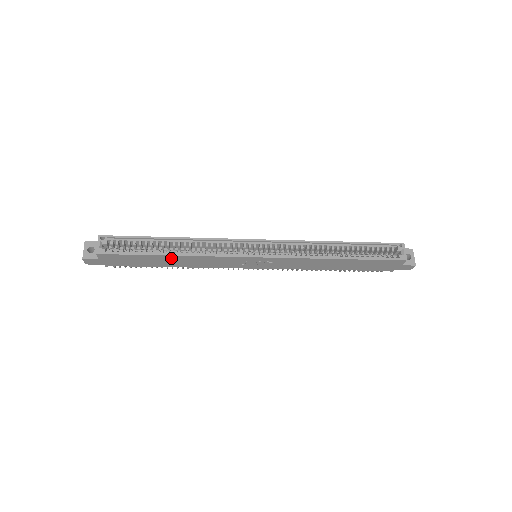
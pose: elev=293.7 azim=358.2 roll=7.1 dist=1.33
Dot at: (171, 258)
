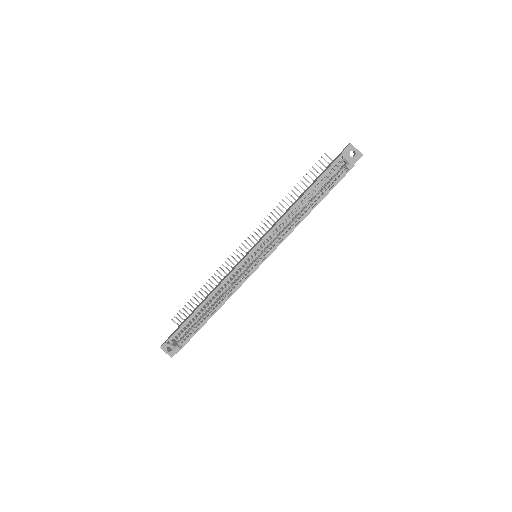
Dot at: occluded
